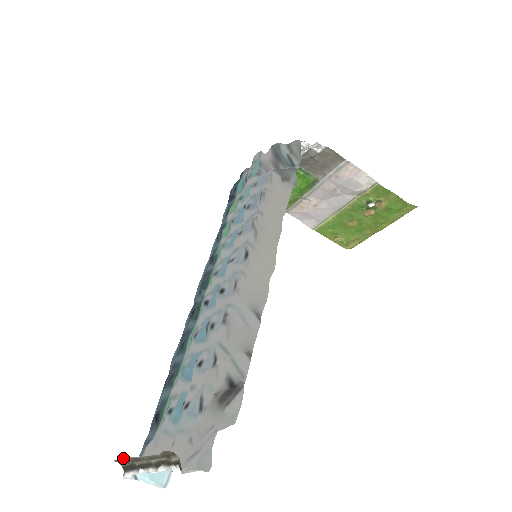
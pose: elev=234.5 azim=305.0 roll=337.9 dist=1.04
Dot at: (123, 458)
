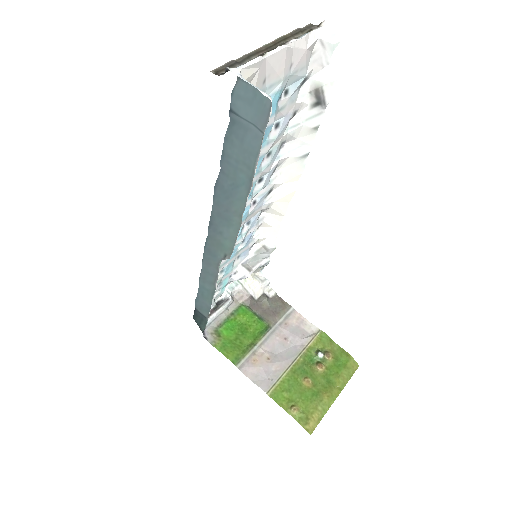
Dot at: (236, 60)
